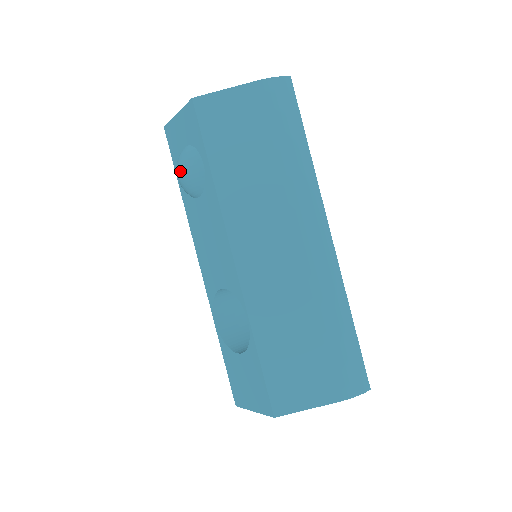
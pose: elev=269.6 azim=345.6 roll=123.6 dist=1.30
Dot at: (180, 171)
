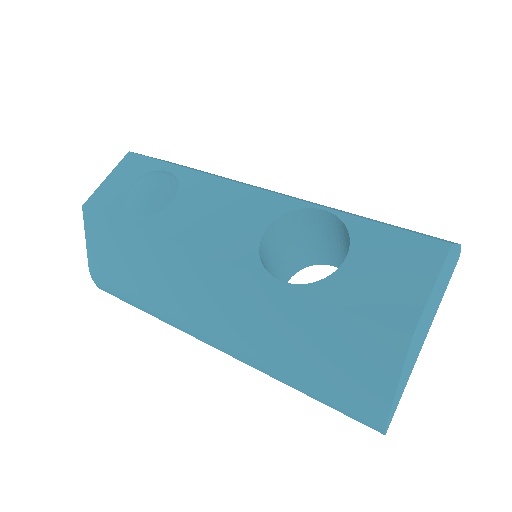
Dot at: (144, 181)
